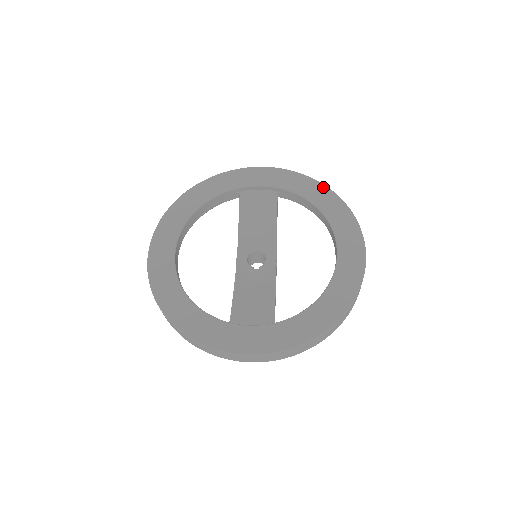
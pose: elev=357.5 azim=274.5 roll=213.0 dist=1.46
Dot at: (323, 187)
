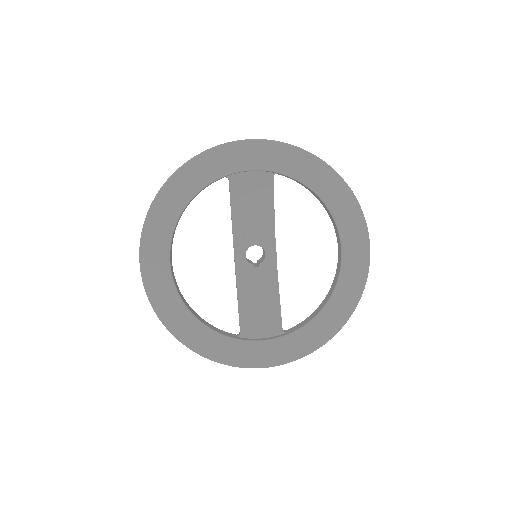
Dot at: (327, 169)
